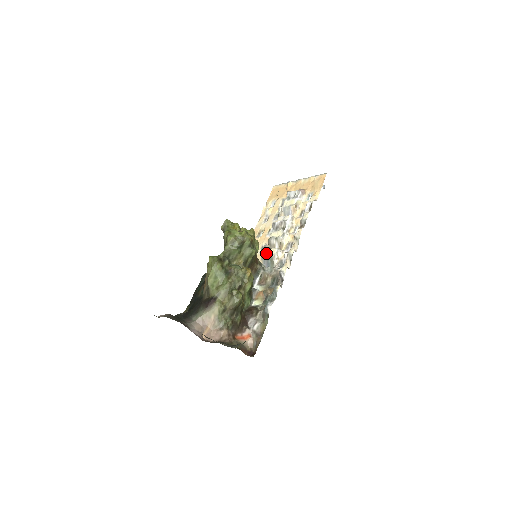
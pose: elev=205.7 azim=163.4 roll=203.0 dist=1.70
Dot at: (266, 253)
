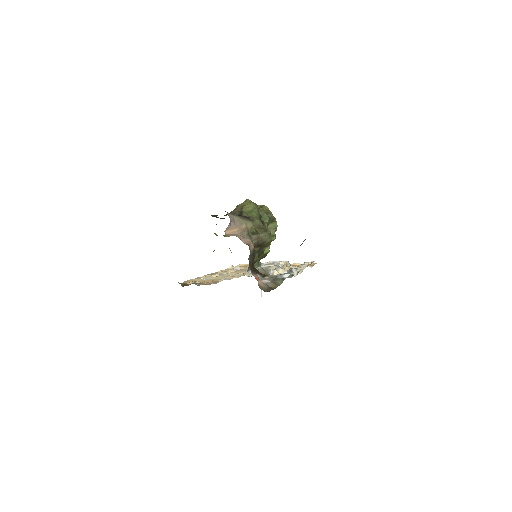
Dot at: occluded
